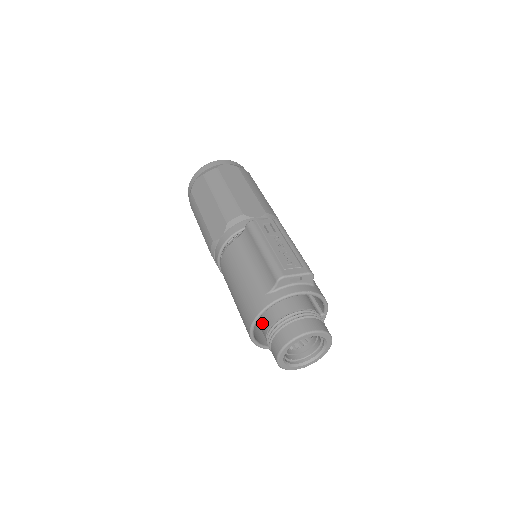
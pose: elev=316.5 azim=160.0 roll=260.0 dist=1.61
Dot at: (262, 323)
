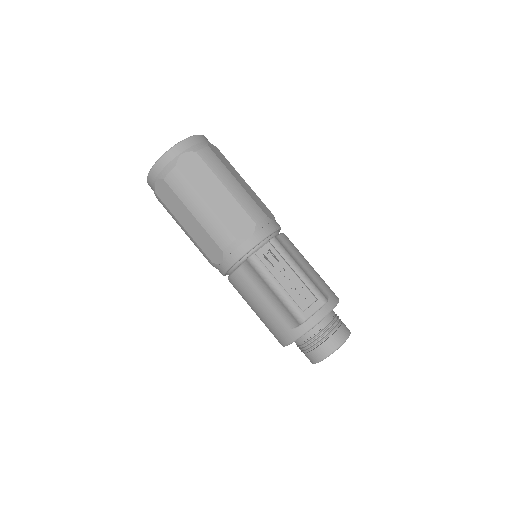
Dot at: occluded
